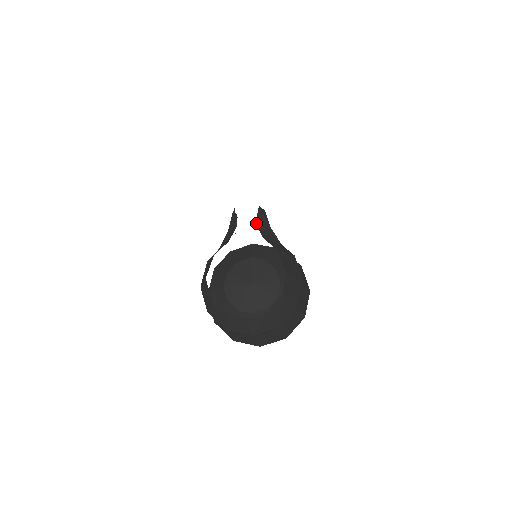
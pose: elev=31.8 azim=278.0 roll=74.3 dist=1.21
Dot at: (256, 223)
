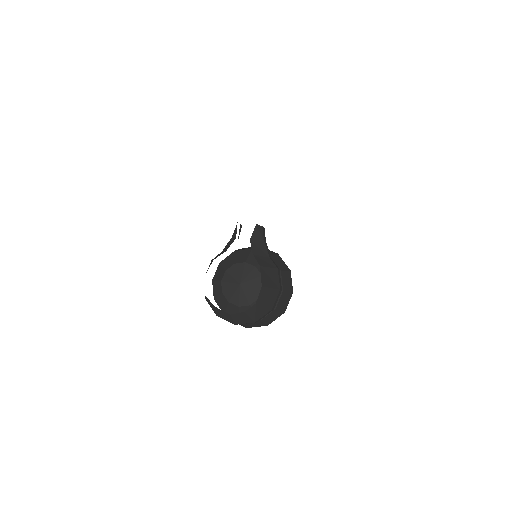
Dot at: (251, 239)
